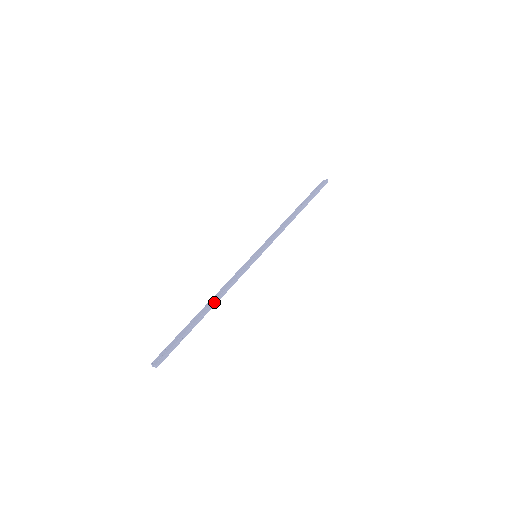
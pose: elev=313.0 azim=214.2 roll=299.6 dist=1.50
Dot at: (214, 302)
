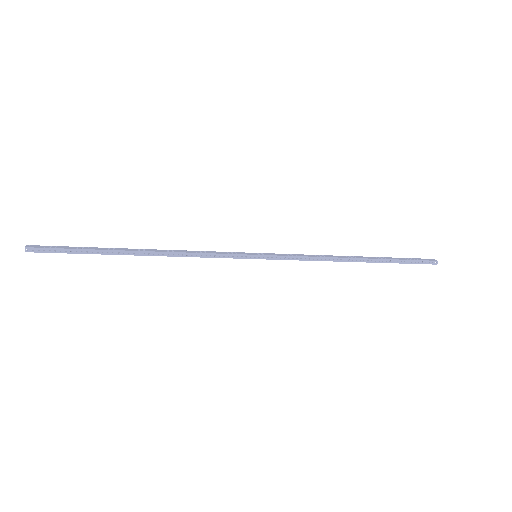
Dot at: (154, 252)
